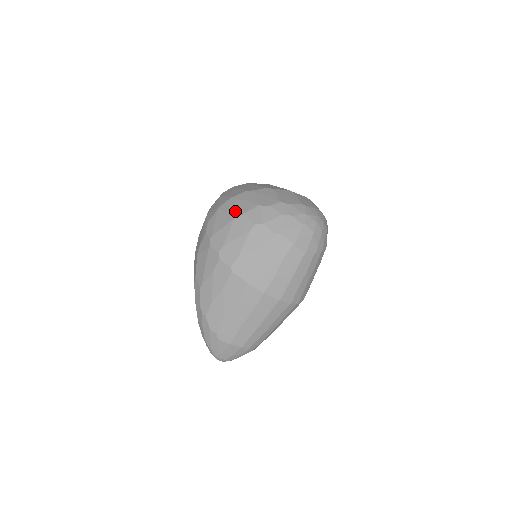
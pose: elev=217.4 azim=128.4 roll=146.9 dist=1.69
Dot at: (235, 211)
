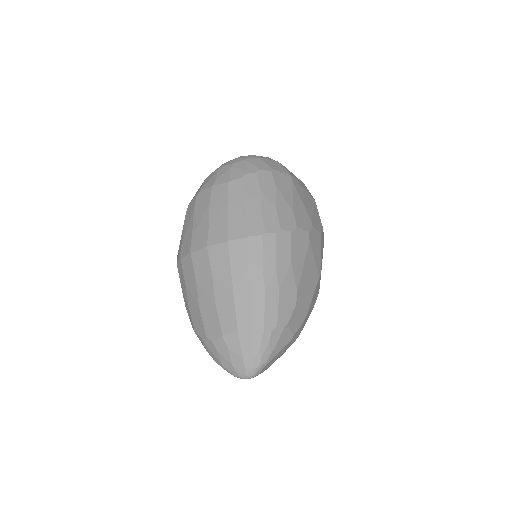
Dot at: occluded
